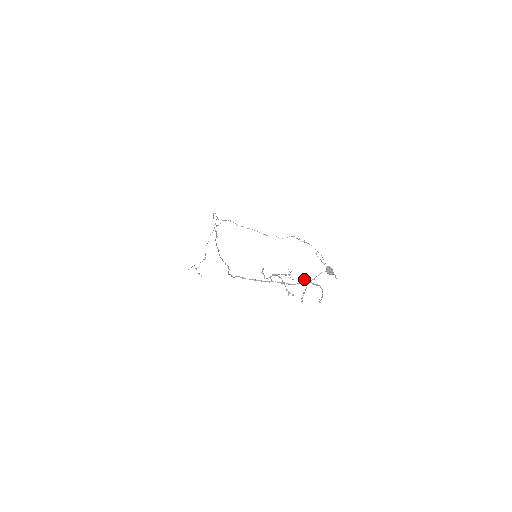
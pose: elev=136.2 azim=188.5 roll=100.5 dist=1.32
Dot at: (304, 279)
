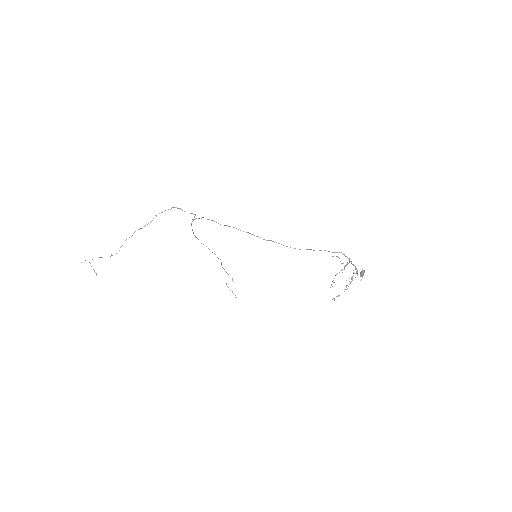
Dot at: occluded
